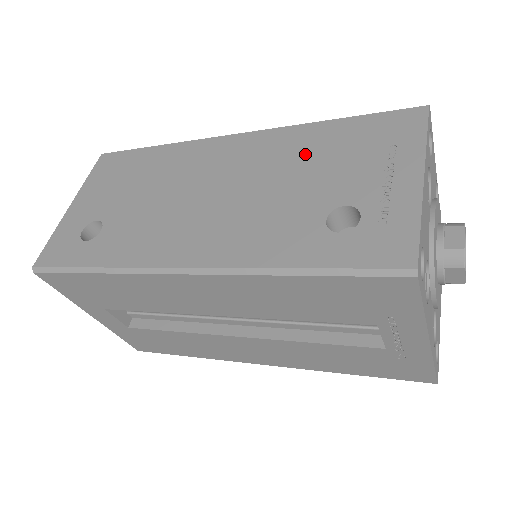
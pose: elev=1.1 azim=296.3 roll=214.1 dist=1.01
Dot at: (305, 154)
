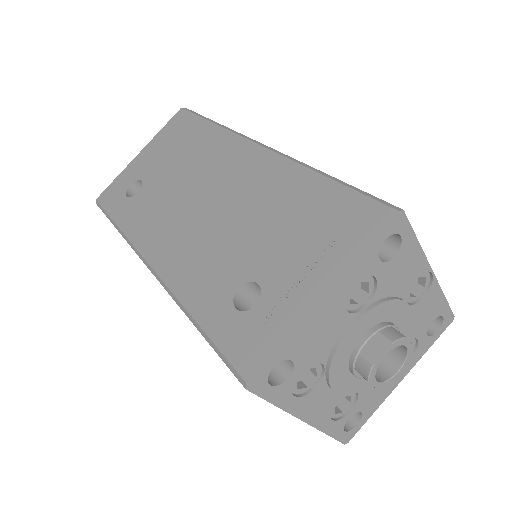
Dot at: (278, 204)
